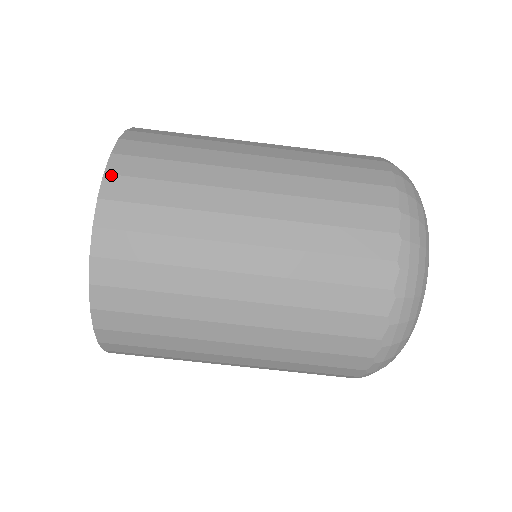
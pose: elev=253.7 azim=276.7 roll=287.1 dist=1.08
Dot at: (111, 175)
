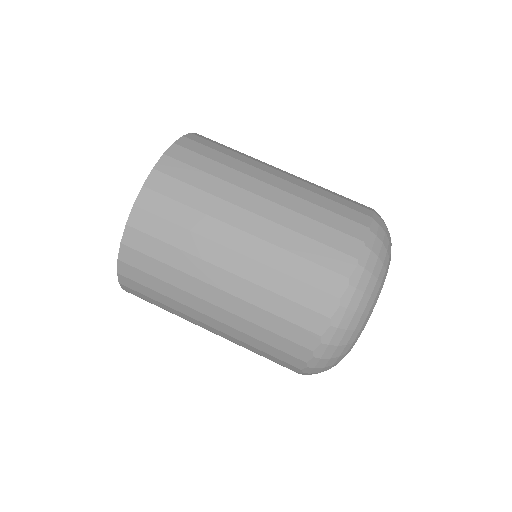
Dot at: (168, 156)
